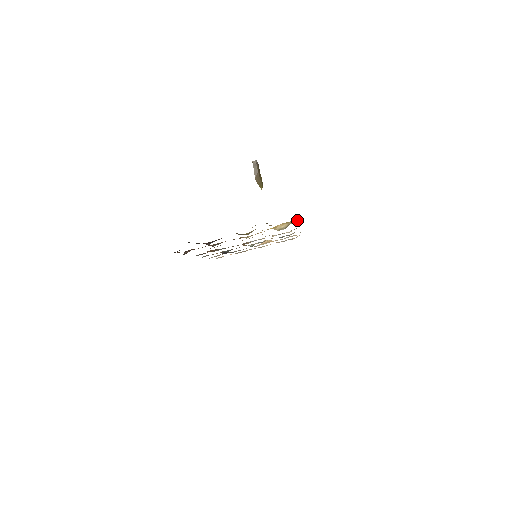
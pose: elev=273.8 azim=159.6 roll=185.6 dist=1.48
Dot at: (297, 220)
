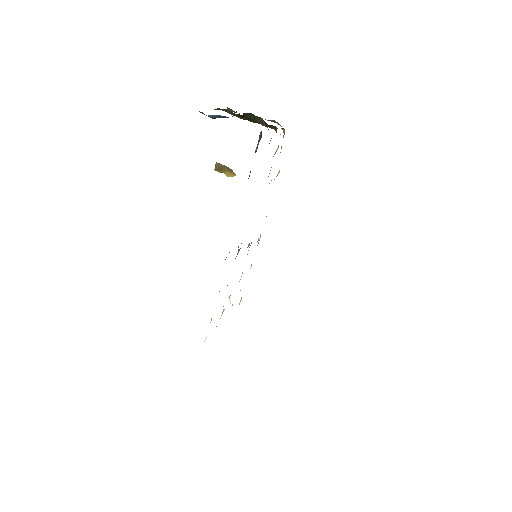
Dot at: occluded
